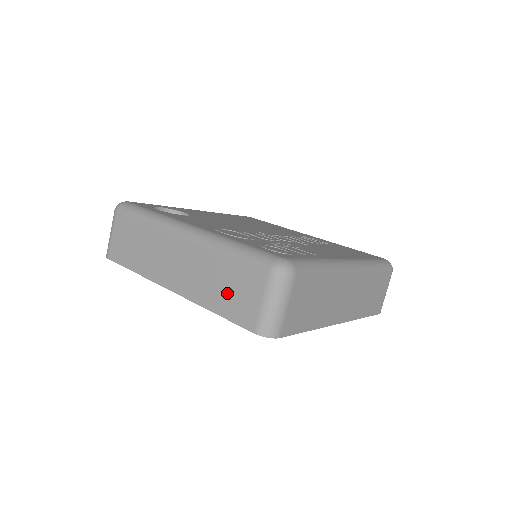
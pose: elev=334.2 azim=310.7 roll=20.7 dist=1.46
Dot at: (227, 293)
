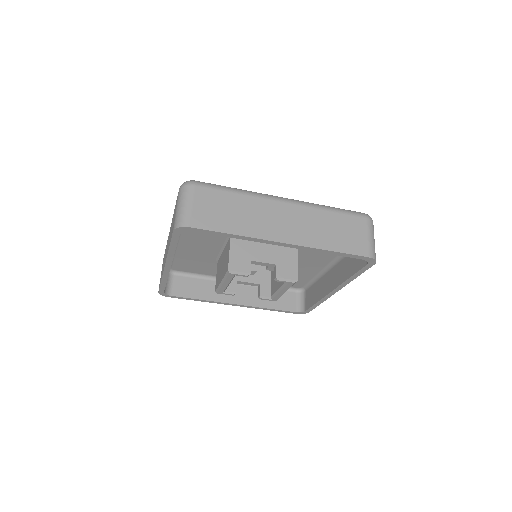
Dot at: (340, 236)
